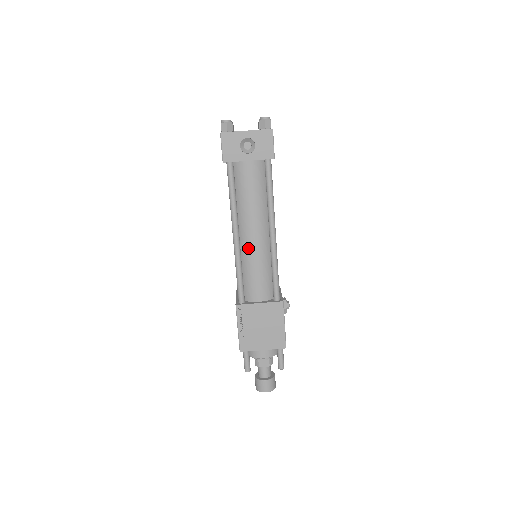
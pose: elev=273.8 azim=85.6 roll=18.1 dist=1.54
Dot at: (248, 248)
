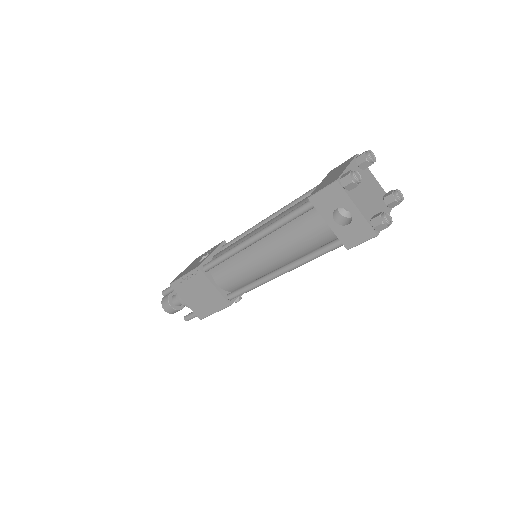
Dot at: (251, 256)
